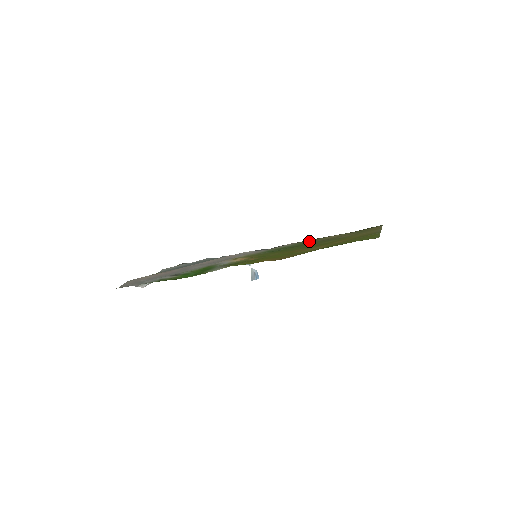
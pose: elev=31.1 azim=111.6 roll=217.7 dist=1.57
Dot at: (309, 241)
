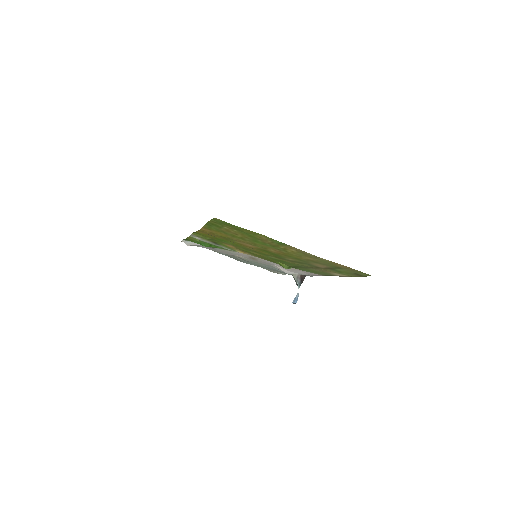
Dot at: (319, 272)
